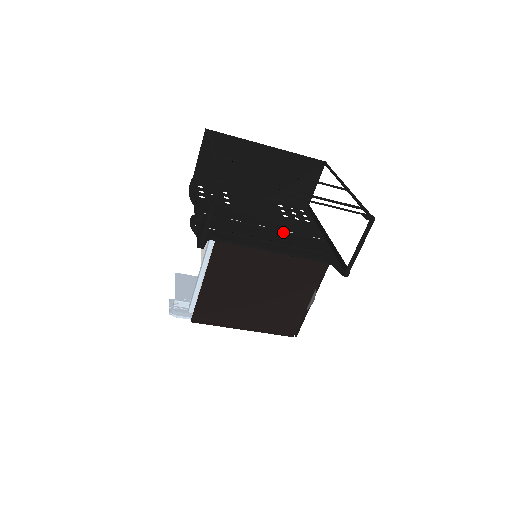
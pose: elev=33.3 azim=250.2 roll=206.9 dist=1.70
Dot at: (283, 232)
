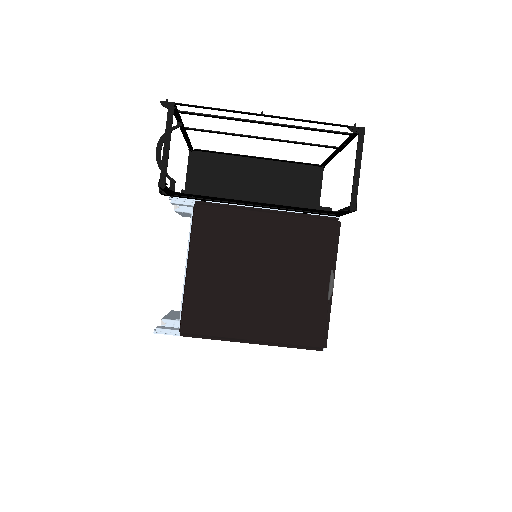
Dot at: occluded
